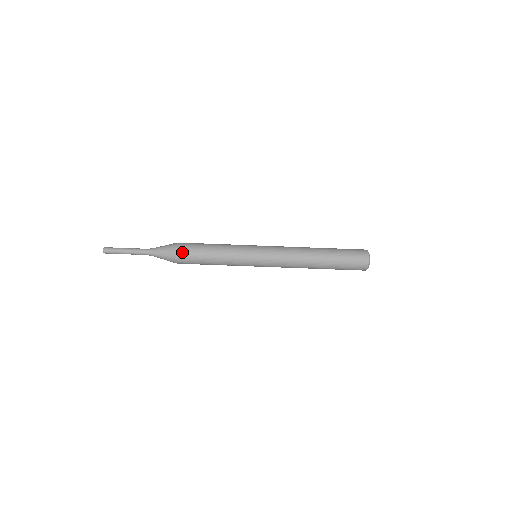
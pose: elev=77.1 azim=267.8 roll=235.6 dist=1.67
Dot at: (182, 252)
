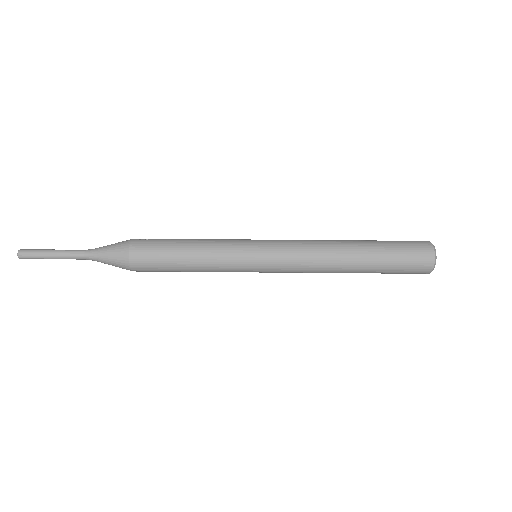
Dot at: (140, 243)
